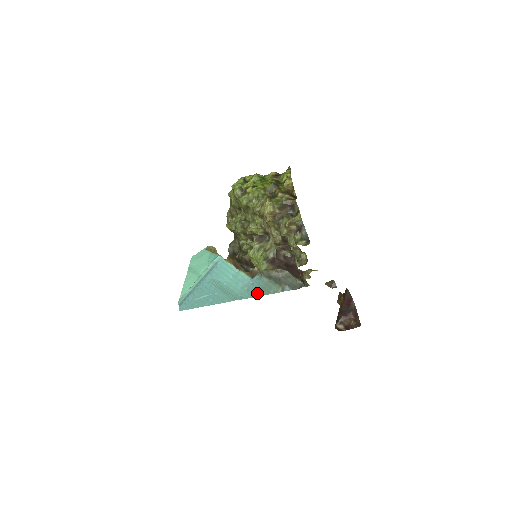
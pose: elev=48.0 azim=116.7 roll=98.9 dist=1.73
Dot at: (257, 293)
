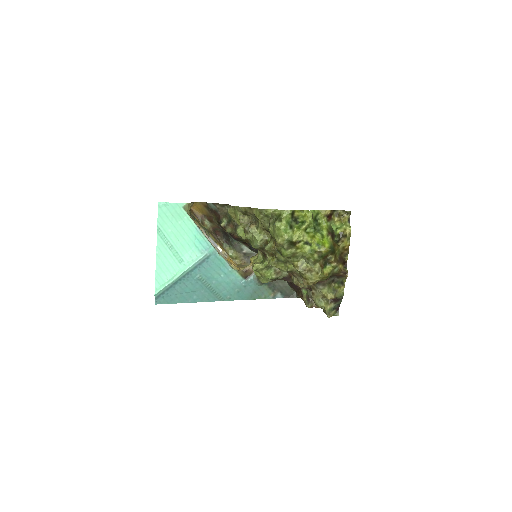
Dot at: (247, 297)
